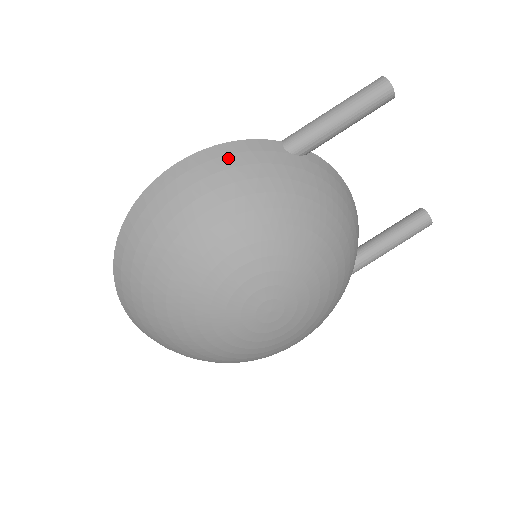
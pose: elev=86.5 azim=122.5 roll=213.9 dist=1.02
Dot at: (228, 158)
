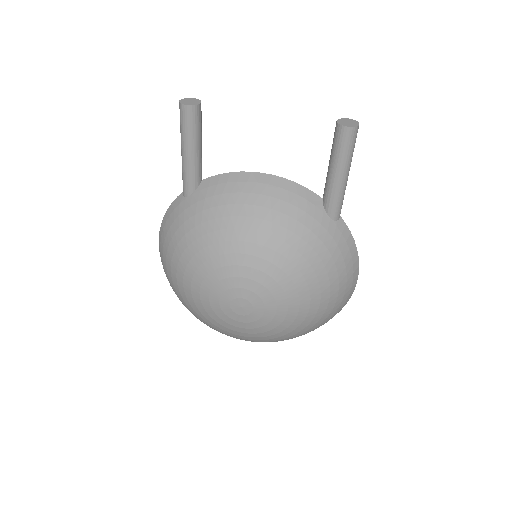
Dot at: (164, 230)
